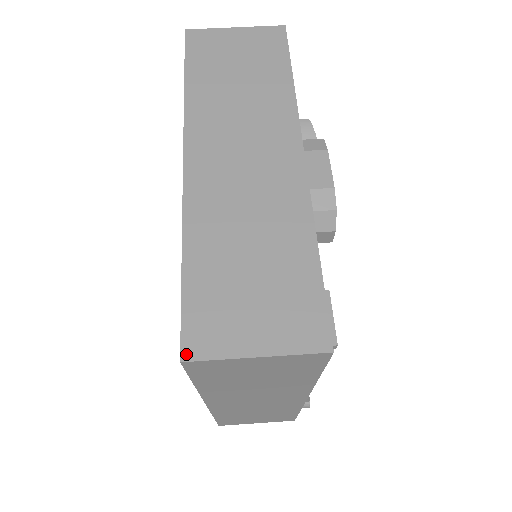
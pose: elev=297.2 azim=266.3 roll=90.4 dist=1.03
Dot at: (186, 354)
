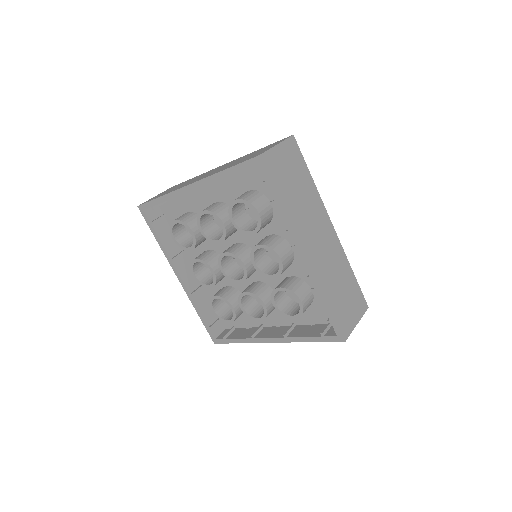
Dot at: (345, 338)
